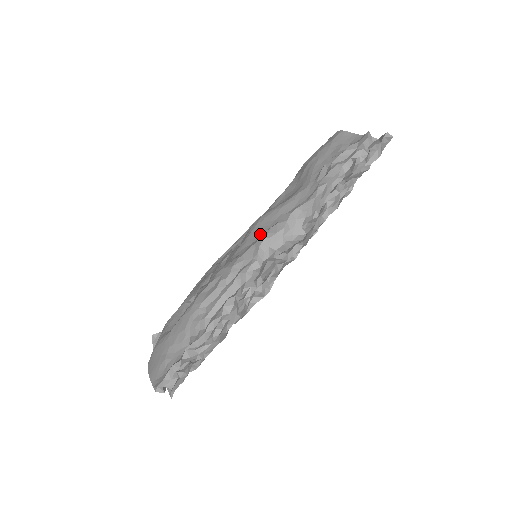
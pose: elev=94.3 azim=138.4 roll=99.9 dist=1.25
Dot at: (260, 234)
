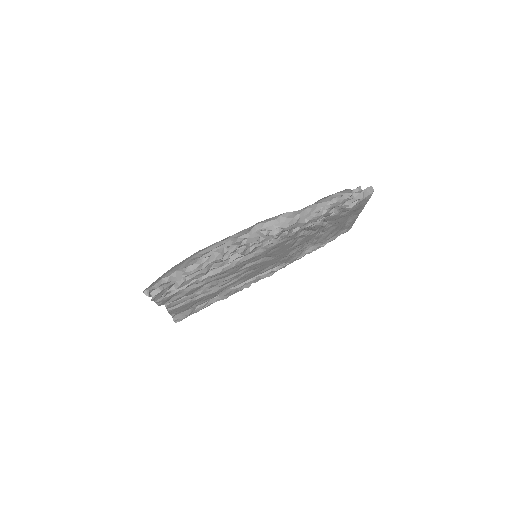
Dot at: occluded
